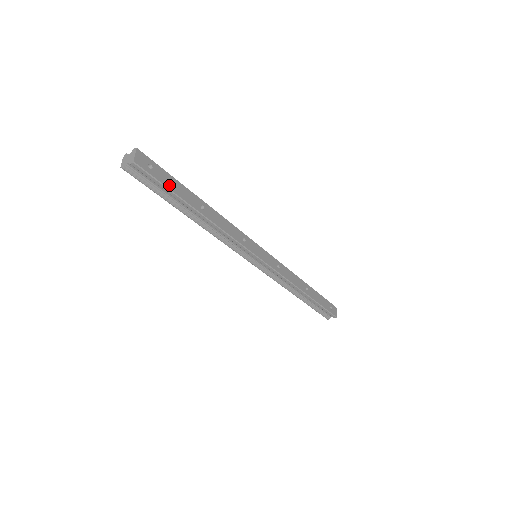
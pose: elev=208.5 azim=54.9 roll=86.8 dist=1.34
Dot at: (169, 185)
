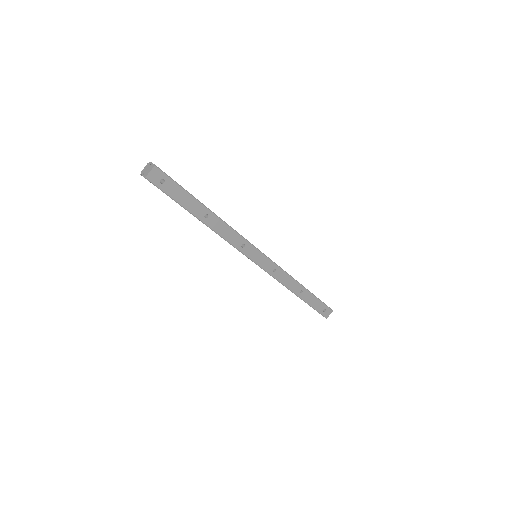
Dot at: (176, 197)
